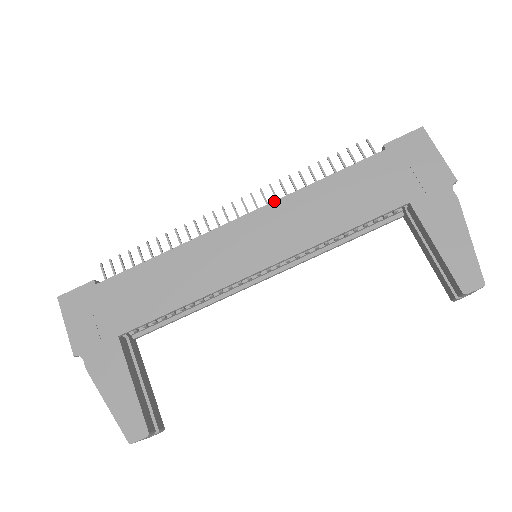
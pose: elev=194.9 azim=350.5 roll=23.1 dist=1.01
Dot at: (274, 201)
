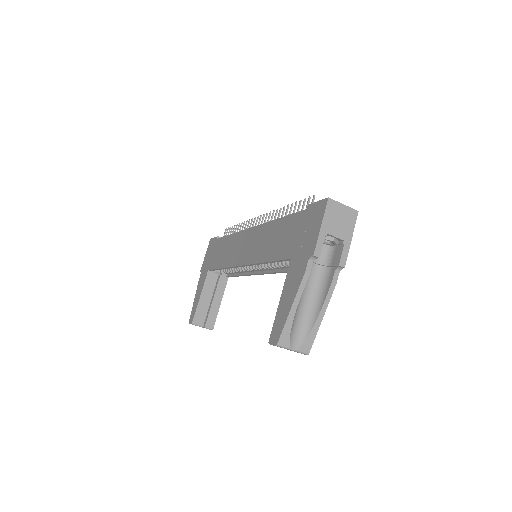
Dot at: (263, 223)
